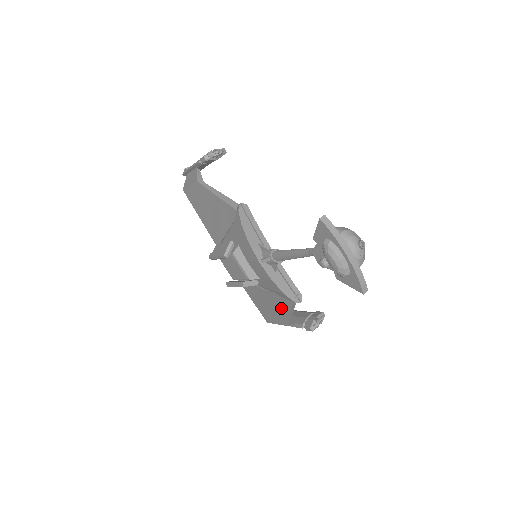
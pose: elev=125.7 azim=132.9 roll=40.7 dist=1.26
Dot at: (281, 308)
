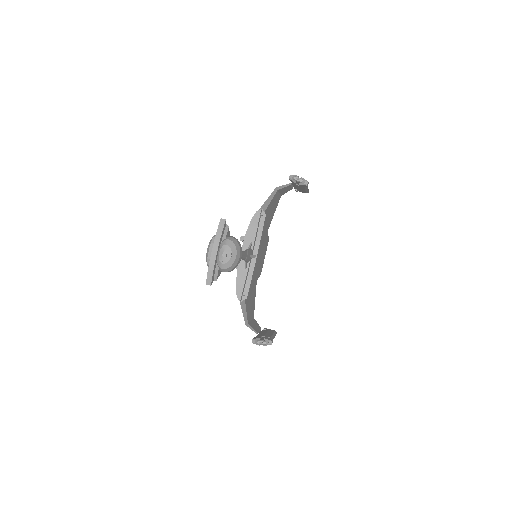
Dot at: occluded
